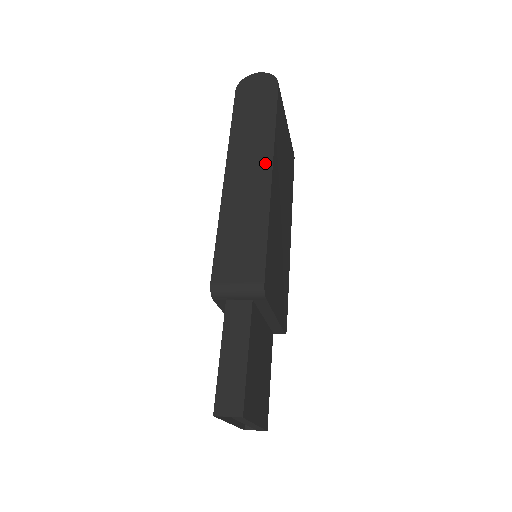
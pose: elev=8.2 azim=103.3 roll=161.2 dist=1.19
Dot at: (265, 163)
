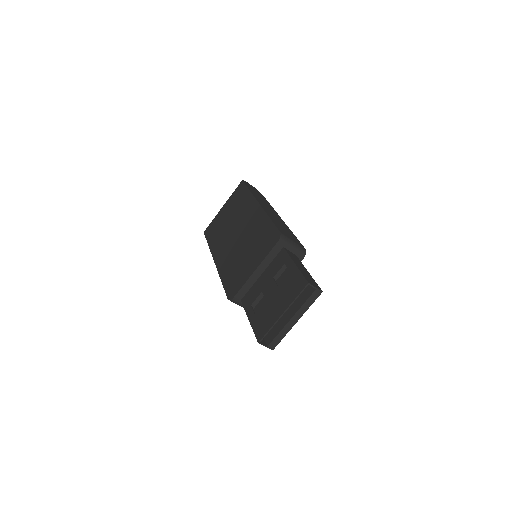
Dot at: (276, 213)
